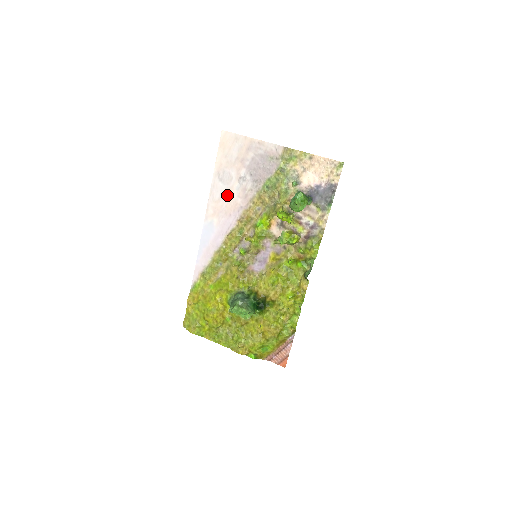
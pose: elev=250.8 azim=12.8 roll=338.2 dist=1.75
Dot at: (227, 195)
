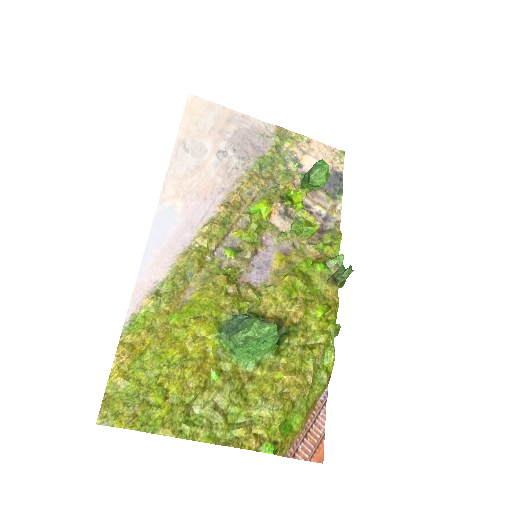
Dot at: (199, 171)
